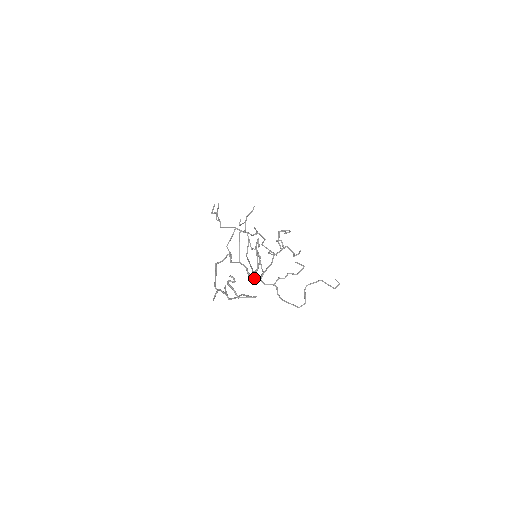
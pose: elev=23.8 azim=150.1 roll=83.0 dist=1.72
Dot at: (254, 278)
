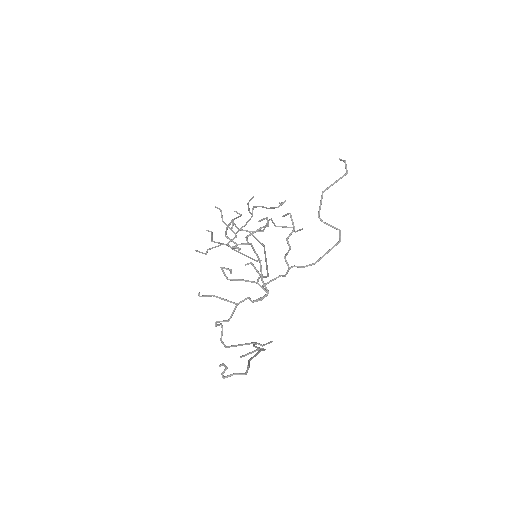
Dot at: (262, 299)
